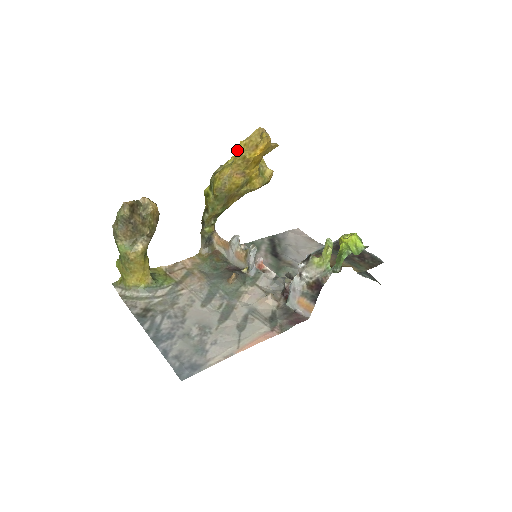
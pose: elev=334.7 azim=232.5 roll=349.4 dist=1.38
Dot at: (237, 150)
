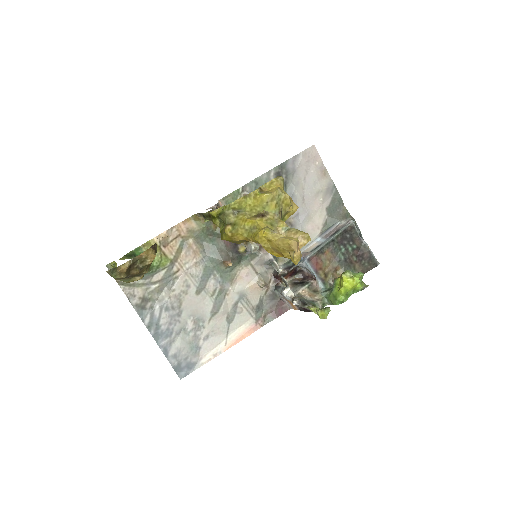
Dot at: (258, 241)
